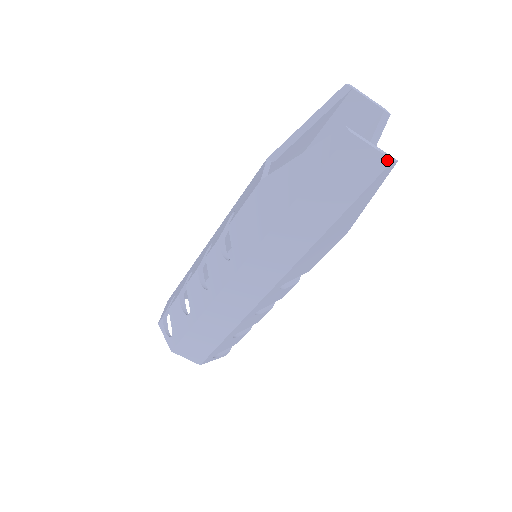
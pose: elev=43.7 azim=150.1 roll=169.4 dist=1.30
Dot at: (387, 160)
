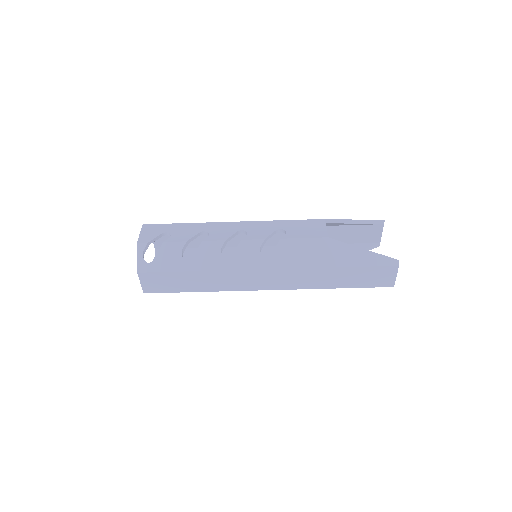
Dot at: (393, 285)
